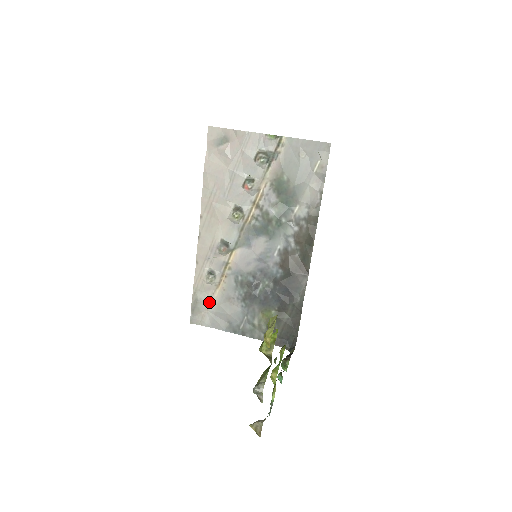
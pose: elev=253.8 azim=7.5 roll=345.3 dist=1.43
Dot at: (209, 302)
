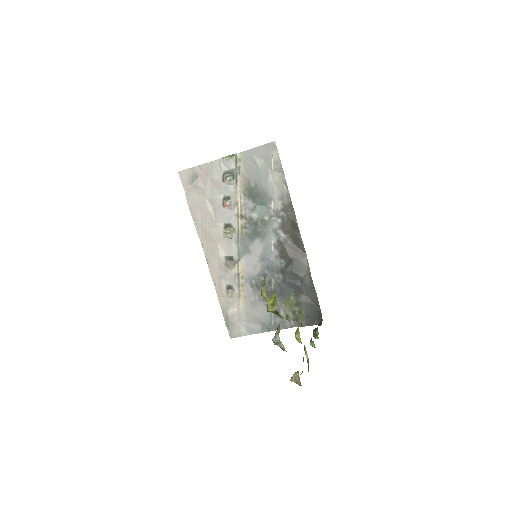
Dot at: (238, 314)
